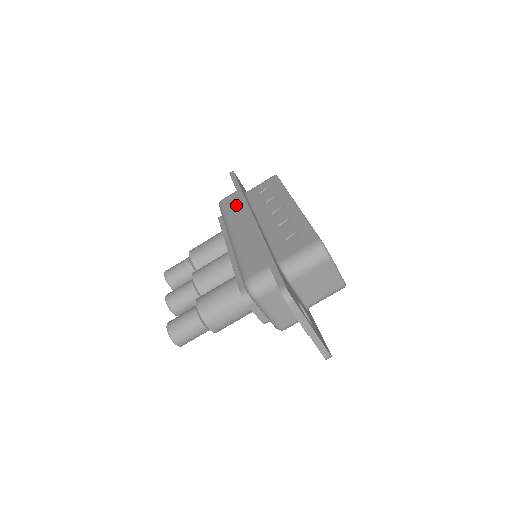
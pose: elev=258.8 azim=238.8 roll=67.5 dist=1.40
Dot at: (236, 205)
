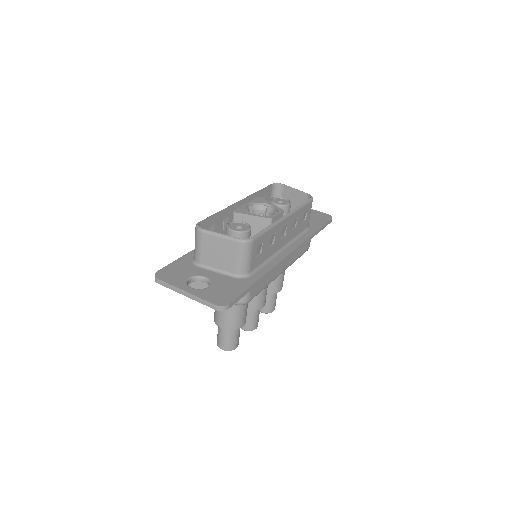
Dot at: occluded
